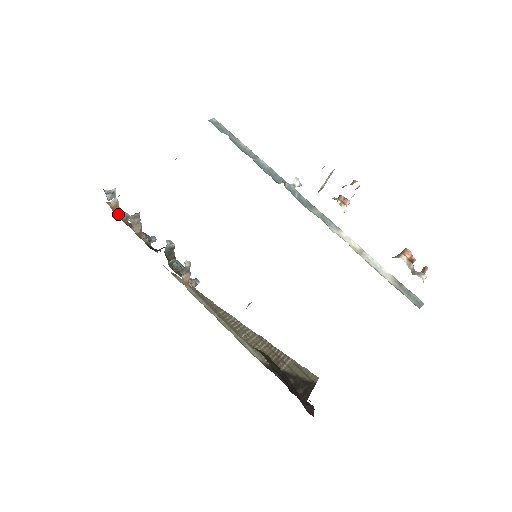
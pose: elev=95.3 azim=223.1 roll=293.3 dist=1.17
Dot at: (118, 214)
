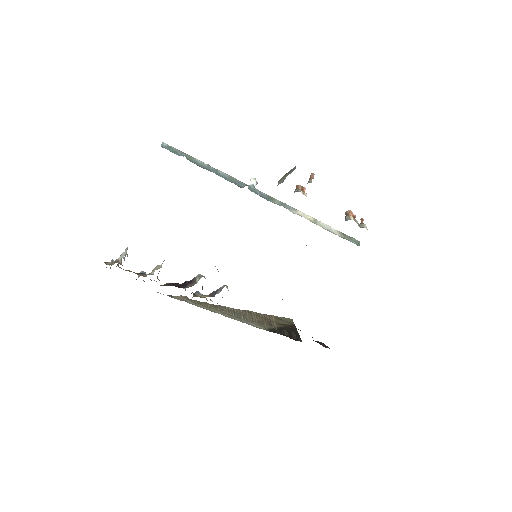
Dot at: occluded
